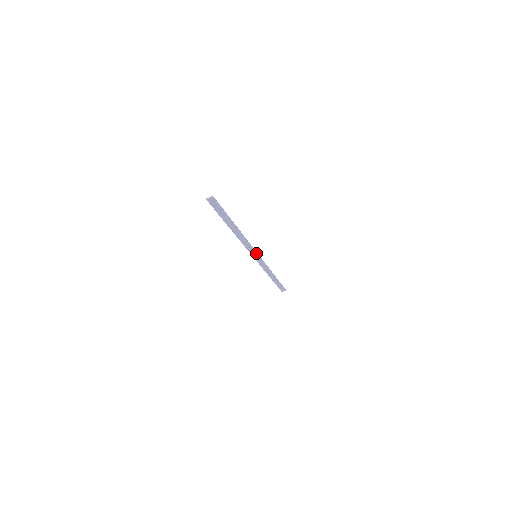
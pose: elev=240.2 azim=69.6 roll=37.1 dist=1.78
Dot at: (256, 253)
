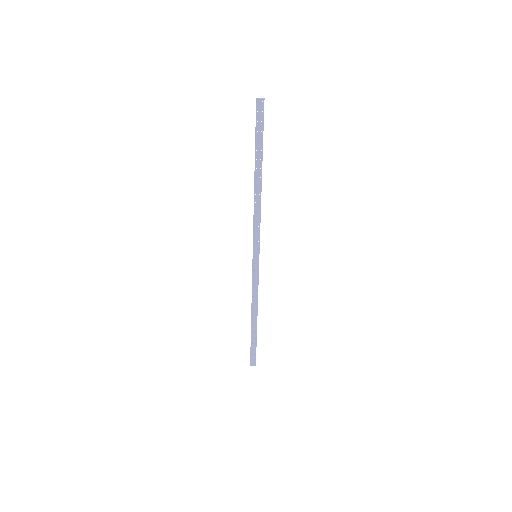
Dot at: (259, 249)
